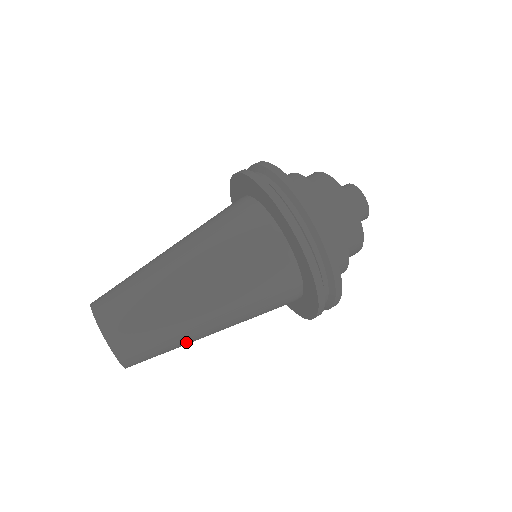
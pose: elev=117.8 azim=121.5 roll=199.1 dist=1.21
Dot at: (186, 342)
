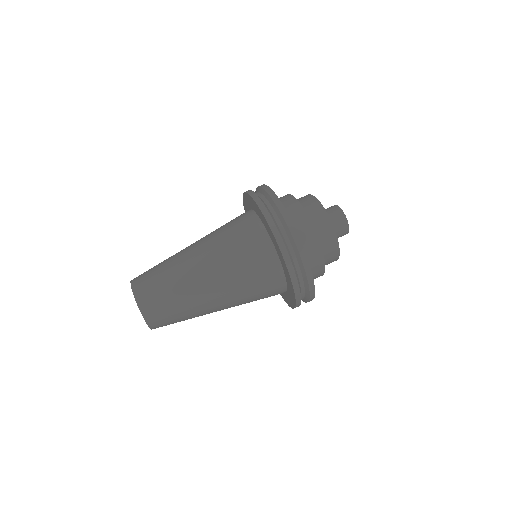
Dot at: occluded
